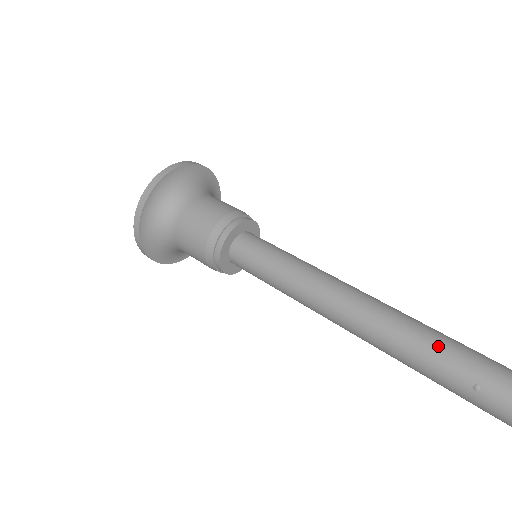
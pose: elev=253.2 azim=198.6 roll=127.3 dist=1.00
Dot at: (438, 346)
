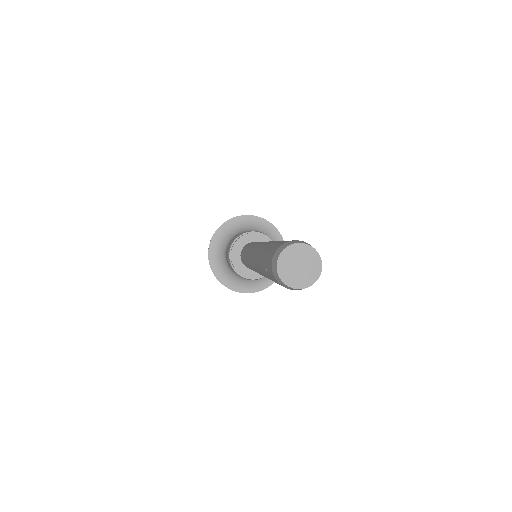
Dot at: (262, 252)
